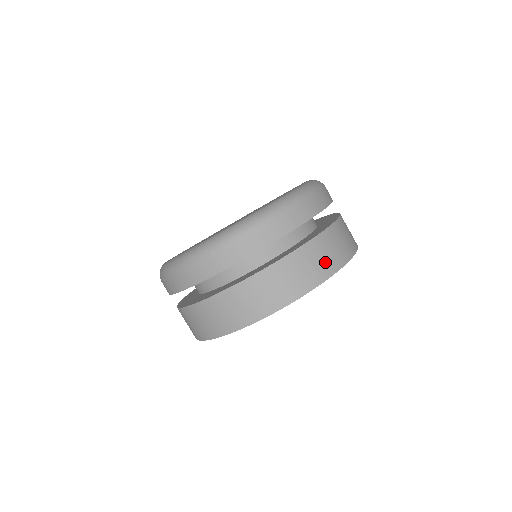
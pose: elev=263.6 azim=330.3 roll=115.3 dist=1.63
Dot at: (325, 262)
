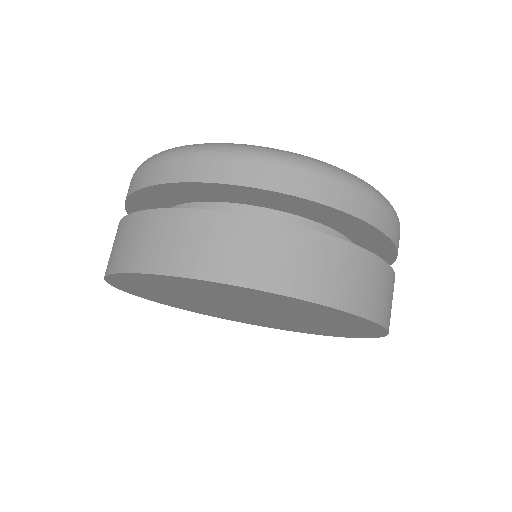
Dot at: (309, 274)
